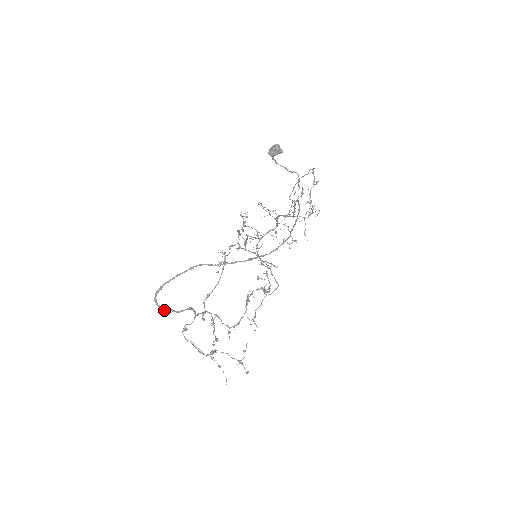
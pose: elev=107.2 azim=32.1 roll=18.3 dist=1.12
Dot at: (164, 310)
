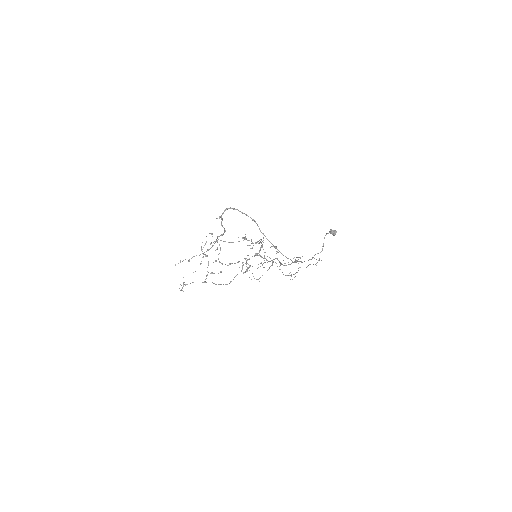
Dot at: occluded
